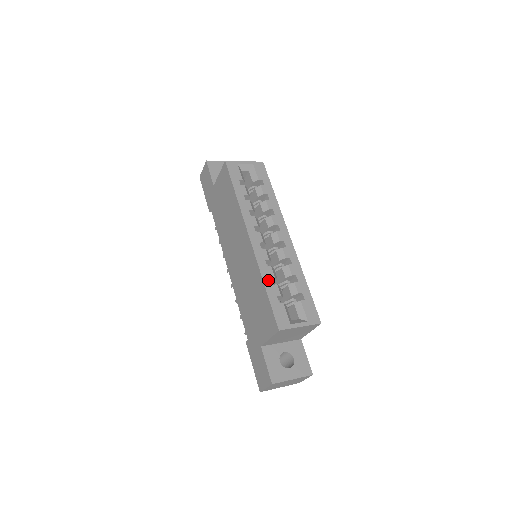
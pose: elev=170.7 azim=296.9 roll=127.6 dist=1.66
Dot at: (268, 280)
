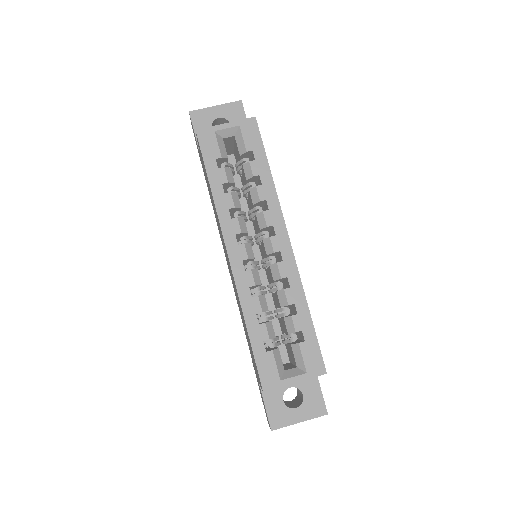
Dot at: (252, 318)
